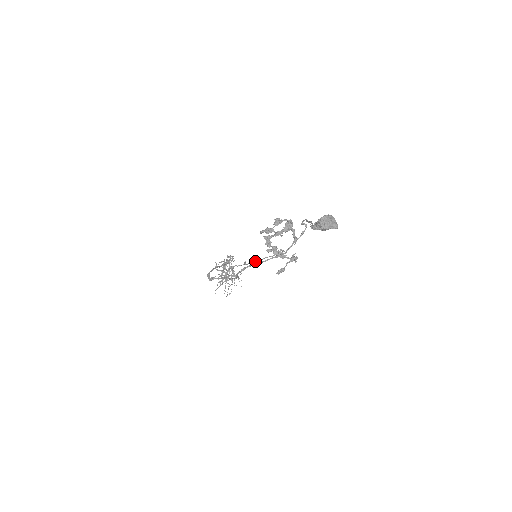
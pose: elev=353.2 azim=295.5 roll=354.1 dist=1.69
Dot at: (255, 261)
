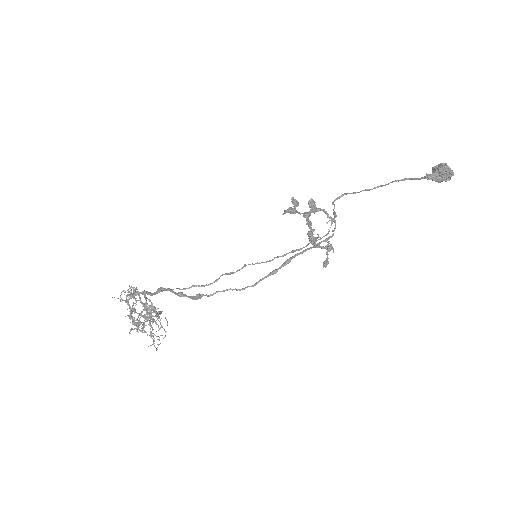
Dot at: occluded
